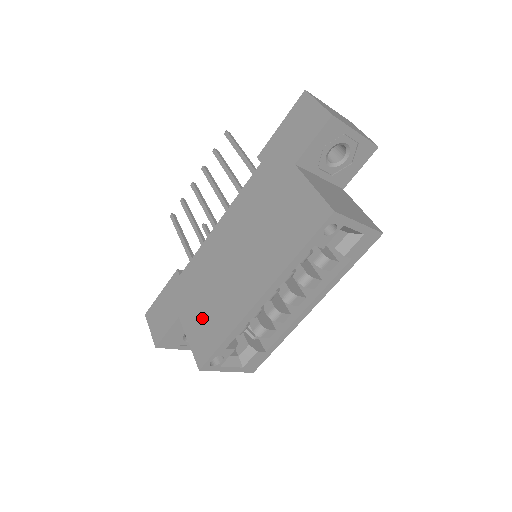
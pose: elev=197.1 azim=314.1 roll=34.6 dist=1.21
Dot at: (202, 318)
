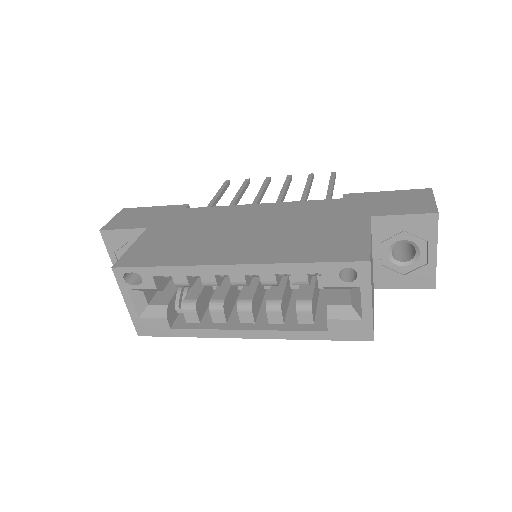
Dot at: (165, 241)
